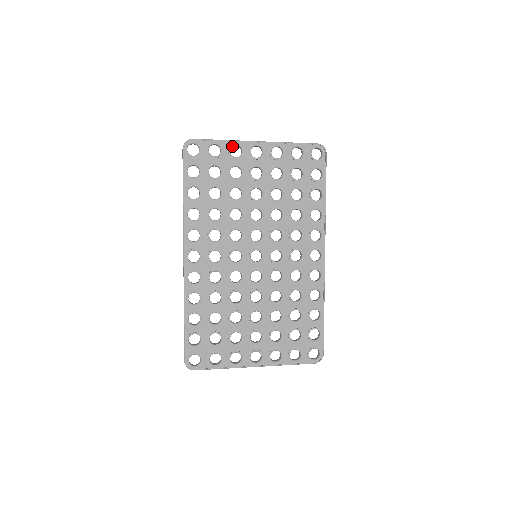
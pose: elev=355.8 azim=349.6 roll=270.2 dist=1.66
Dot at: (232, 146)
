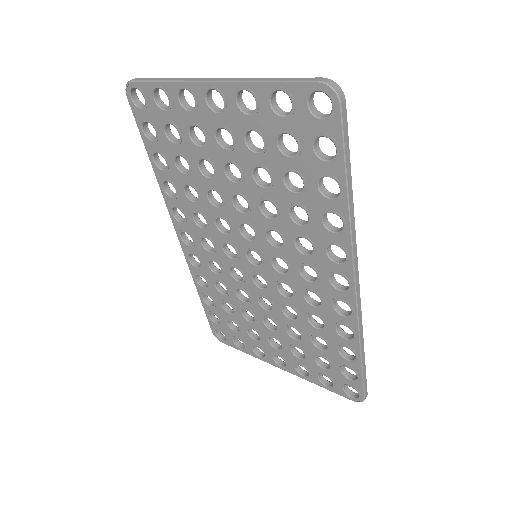
Dot at: occluded
